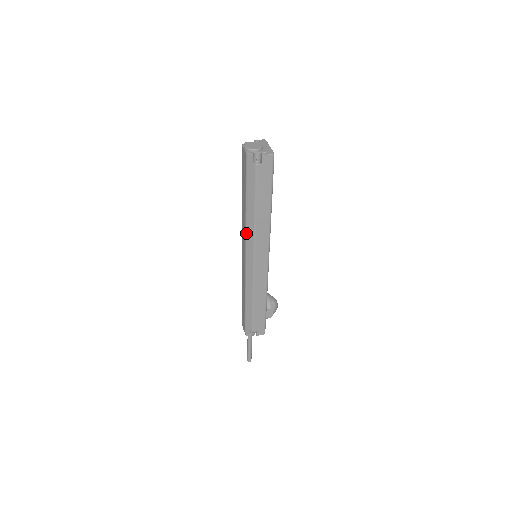
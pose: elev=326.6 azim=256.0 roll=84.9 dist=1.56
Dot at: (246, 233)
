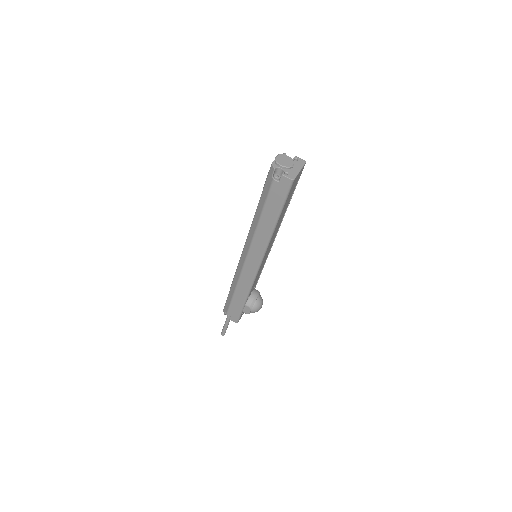
Dot at: (249, 231)
